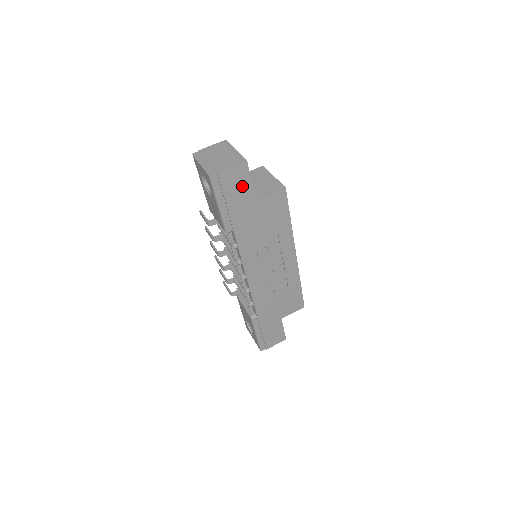
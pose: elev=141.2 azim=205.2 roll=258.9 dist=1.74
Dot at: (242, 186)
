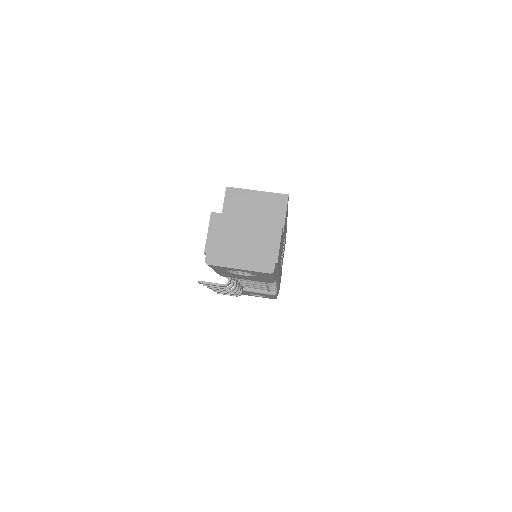
Dot at: (281, 242)
